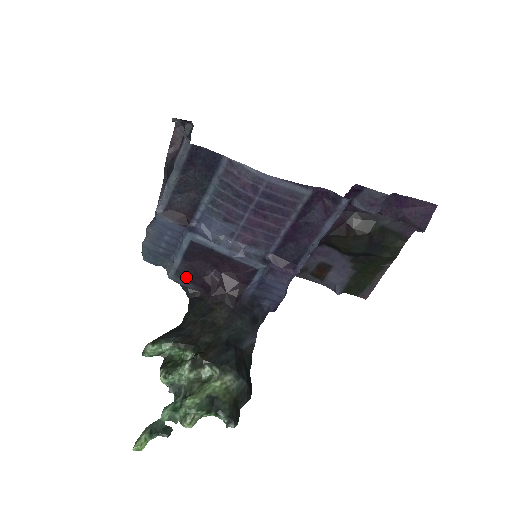
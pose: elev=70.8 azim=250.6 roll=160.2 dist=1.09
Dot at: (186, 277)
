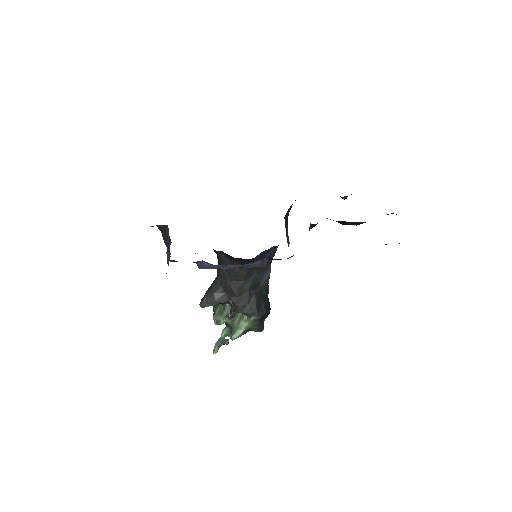
Dot at: occluded
